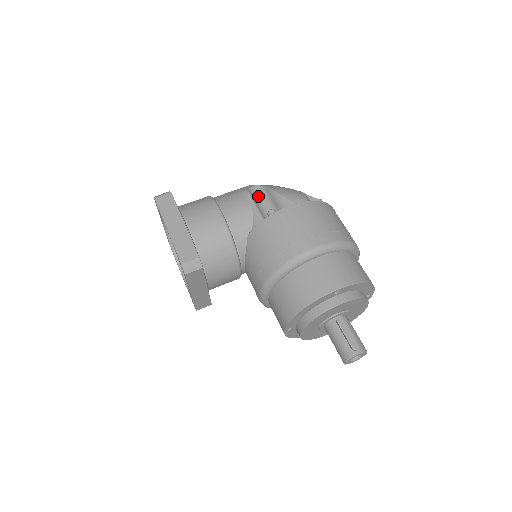
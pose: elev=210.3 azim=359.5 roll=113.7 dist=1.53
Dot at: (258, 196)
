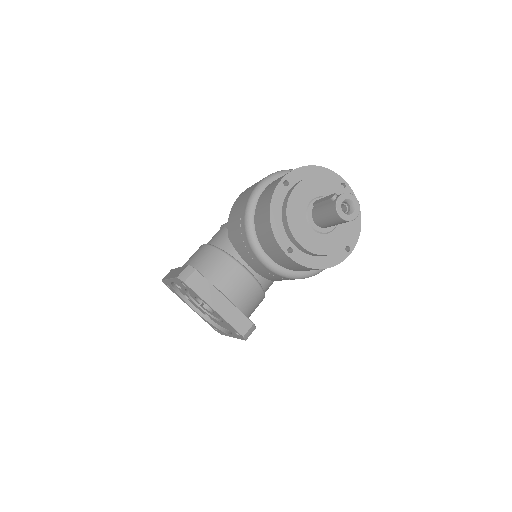
Dot at: occluded
